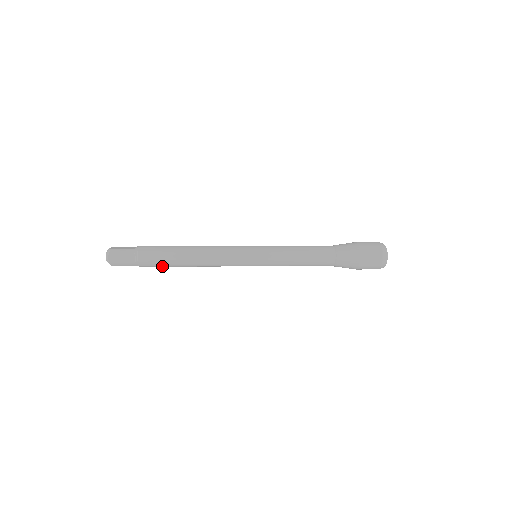
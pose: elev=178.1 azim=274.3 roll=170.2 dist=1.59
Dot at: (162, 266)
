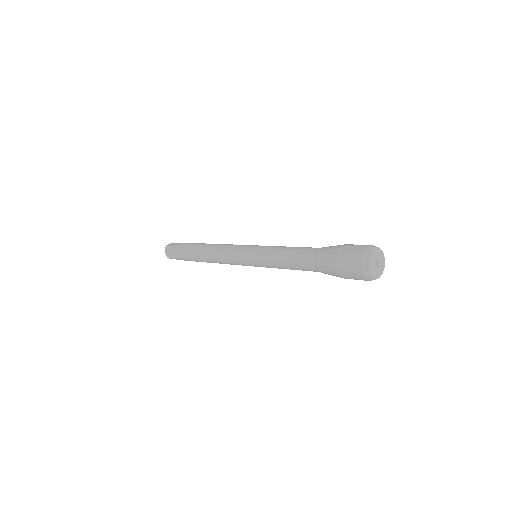
Dot at: (196, 261)
